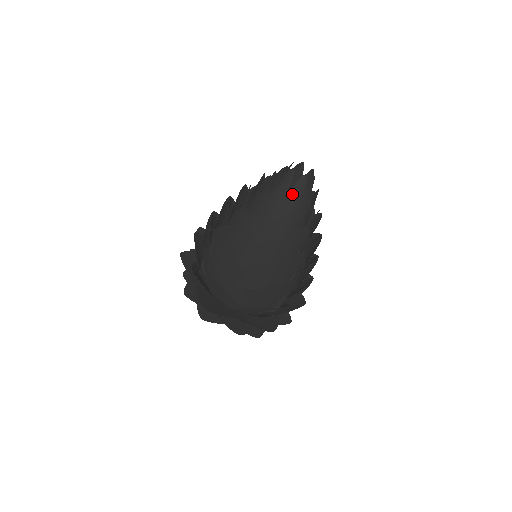
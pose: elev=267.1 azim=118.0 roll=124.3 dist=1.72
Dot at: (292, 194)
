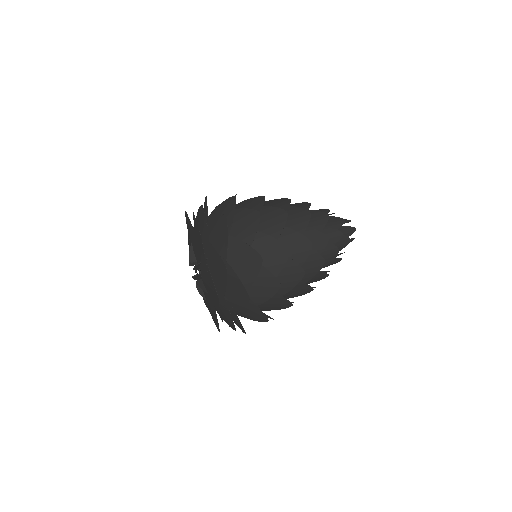
Dot at: (341, 229)
